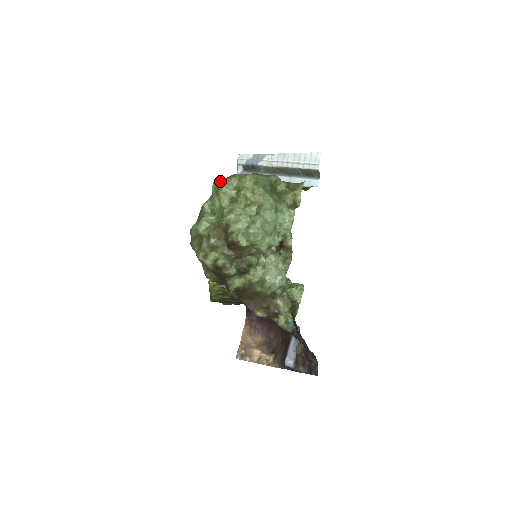
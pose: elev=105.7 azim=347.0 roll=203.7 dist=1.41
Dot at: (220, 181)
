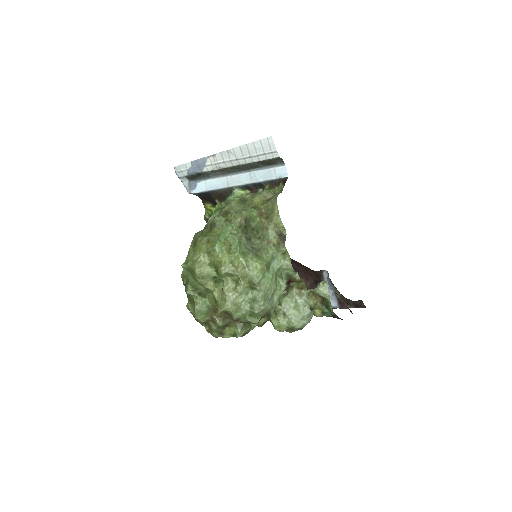
Dot at: (188, 262)
